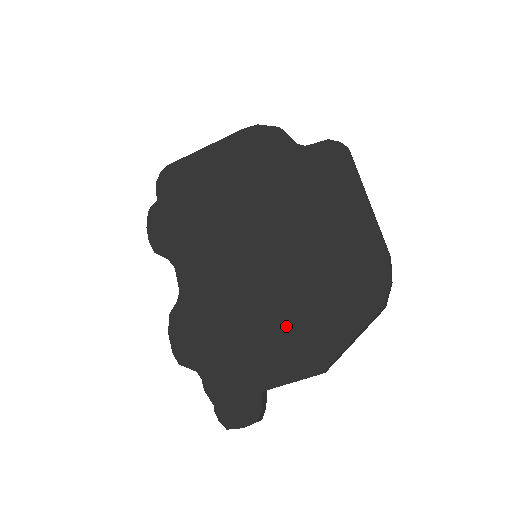
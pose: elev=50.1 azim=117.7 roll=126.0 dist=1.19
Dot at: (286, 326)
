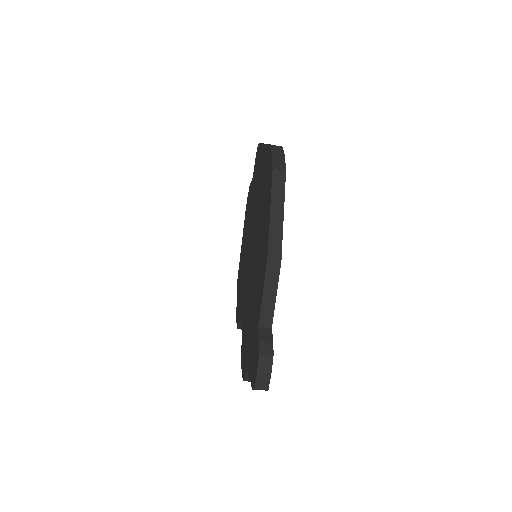
Dot at: (258, 265)
